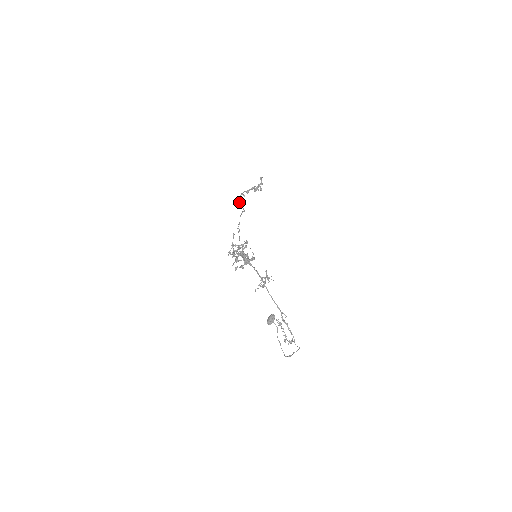
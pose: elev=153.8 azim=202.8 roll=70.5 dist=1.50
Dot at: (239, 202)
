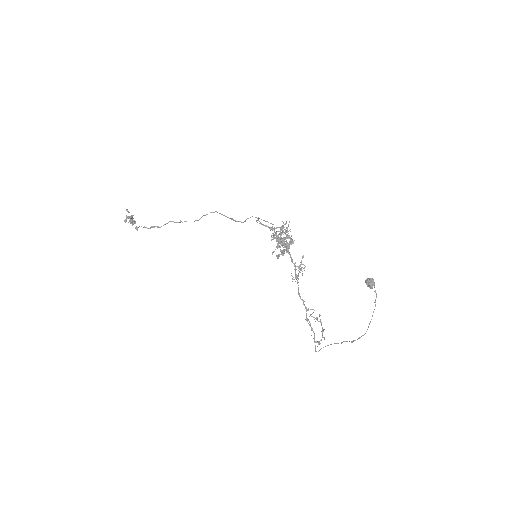
Dot at: occluded
